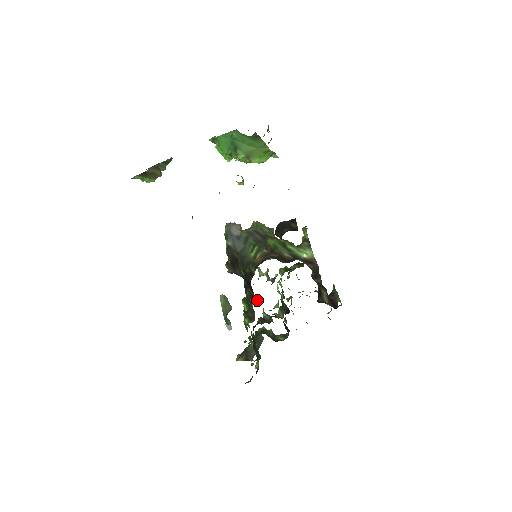
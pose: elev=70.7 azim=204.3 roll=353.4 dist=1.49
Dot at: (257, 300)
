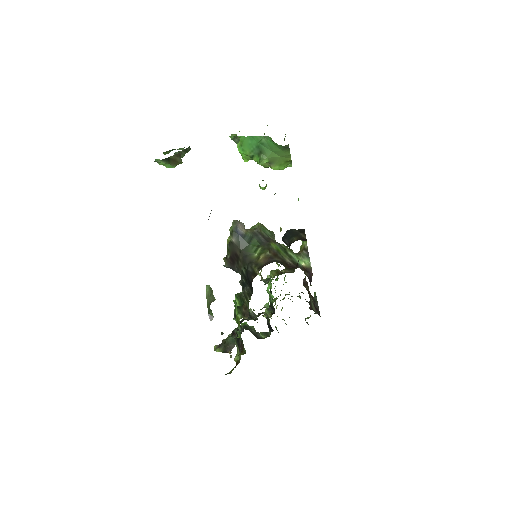
Dot at: occluded
